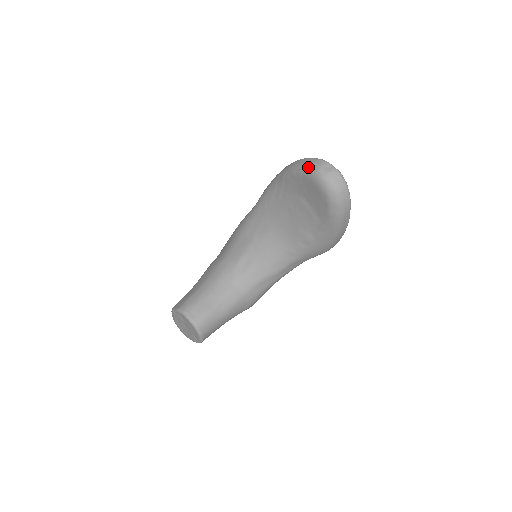
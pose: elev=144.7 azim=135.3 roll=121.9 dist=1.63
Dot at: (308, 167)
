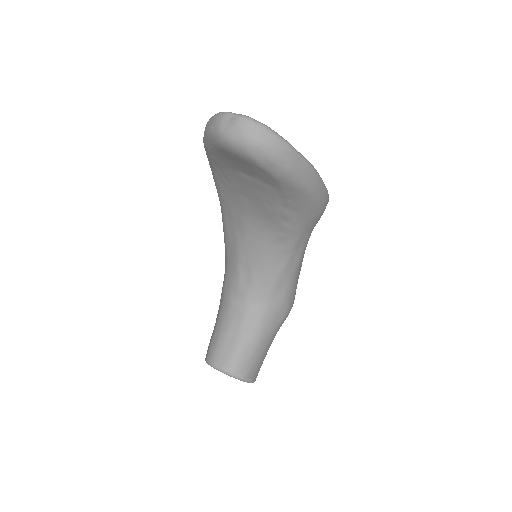
Dot at: (210, 134)
